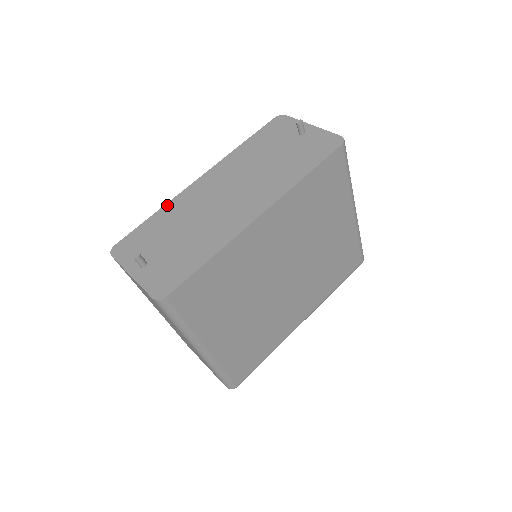
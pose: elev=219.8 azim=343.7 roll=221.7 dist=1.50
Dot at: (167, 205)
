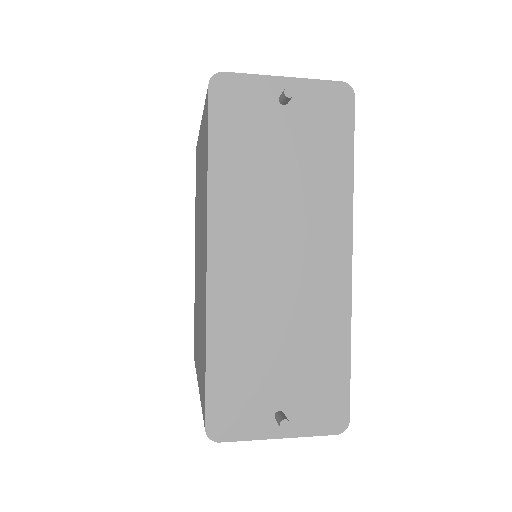
Dot at: (210, 329)
